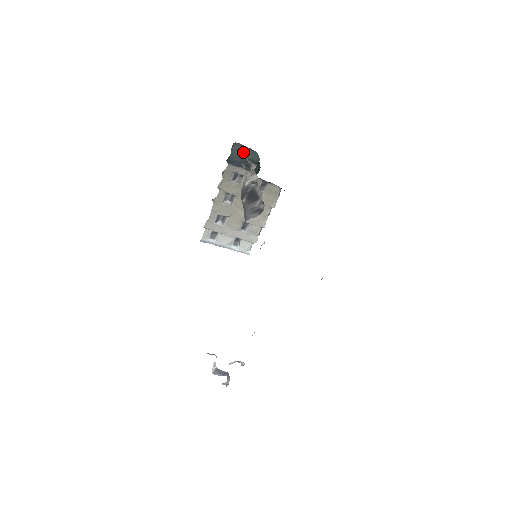
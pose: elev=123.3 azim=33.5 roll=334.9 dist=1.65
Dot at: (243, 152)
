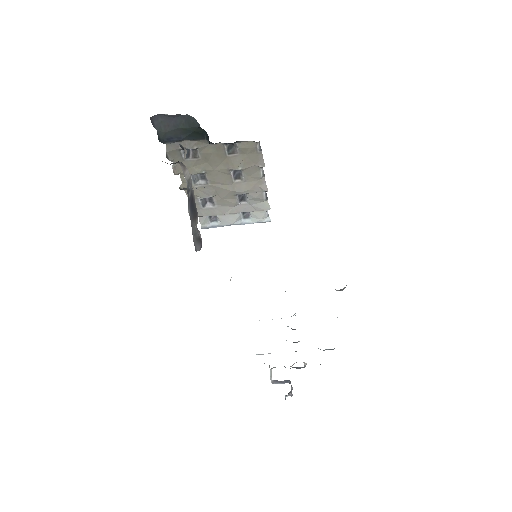
Dot at: (172, 122)
